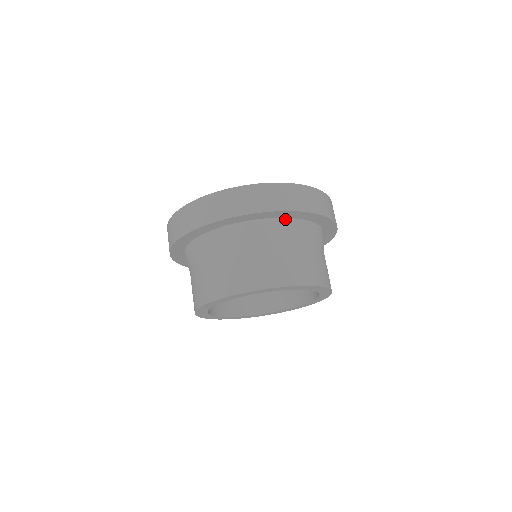
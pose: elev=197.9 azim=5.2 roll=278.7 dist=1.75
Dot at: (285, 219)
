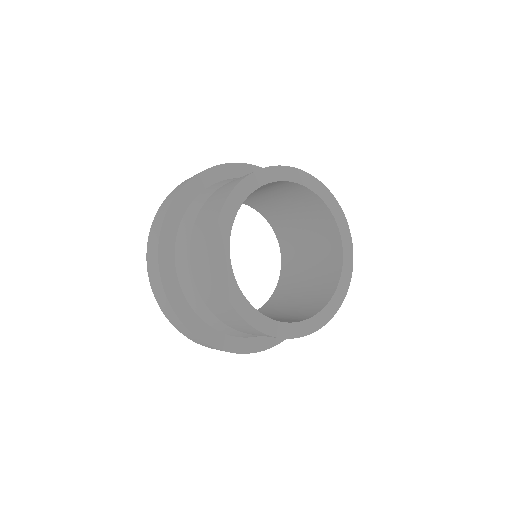
Dot at: occluded
